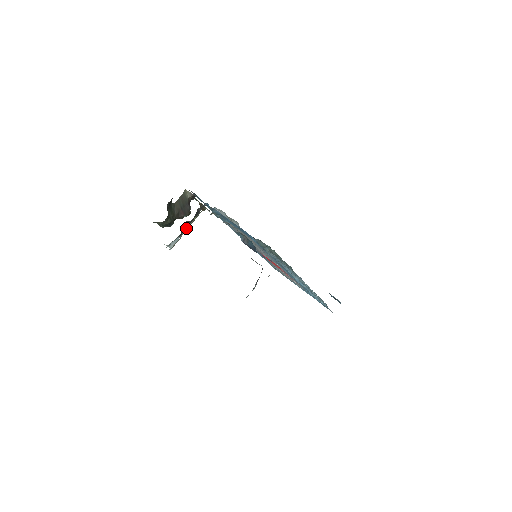
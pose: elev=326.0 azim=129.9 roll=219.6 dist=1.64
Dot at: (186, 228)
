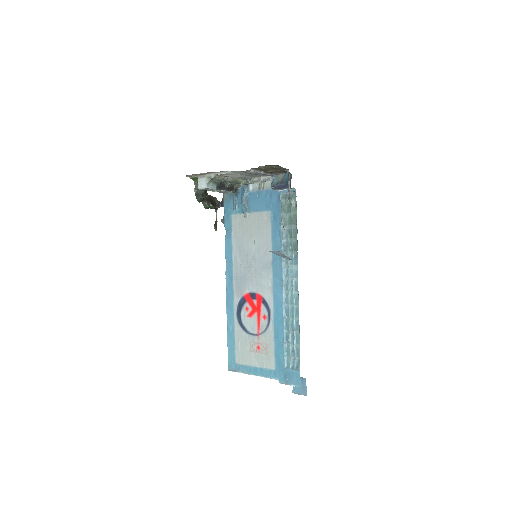
Dot at: (228, 178)
